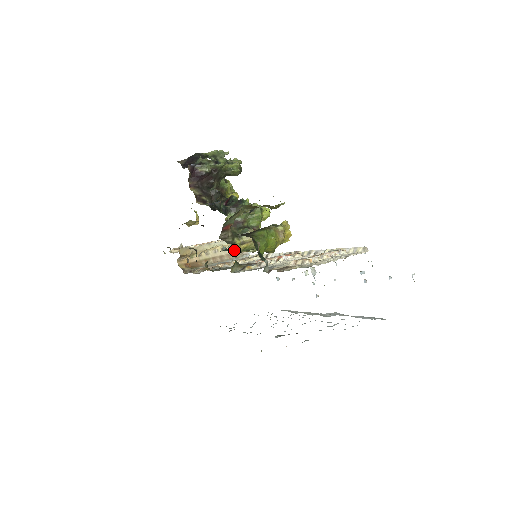
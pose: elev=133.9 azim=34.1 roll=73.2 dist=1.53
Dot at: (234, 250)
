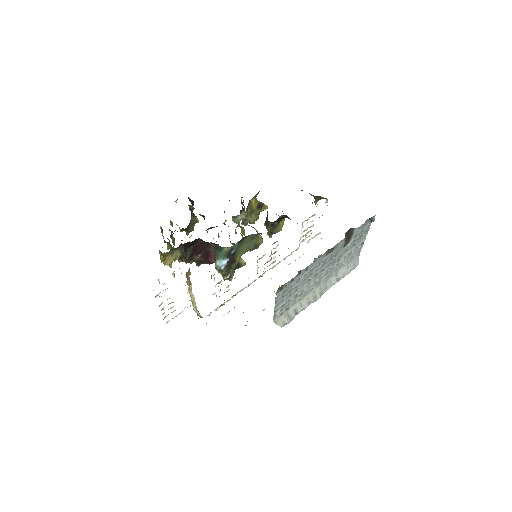
Dot at: (238, 253)
